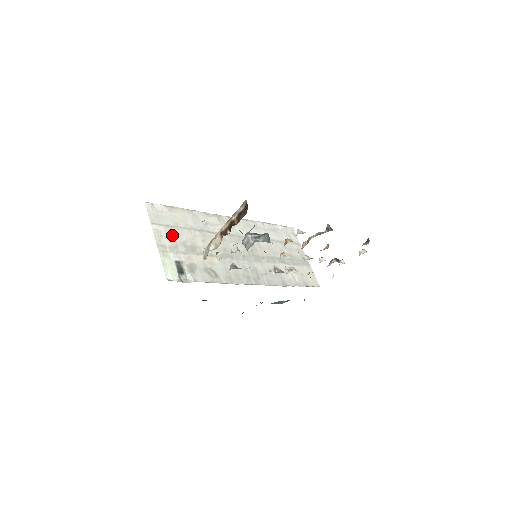
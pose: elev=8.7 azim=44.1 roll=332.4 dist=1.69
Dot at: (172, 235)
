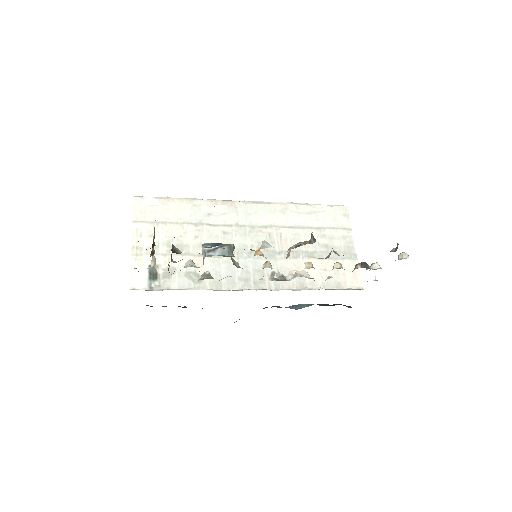
Dot at: (155, 233)
